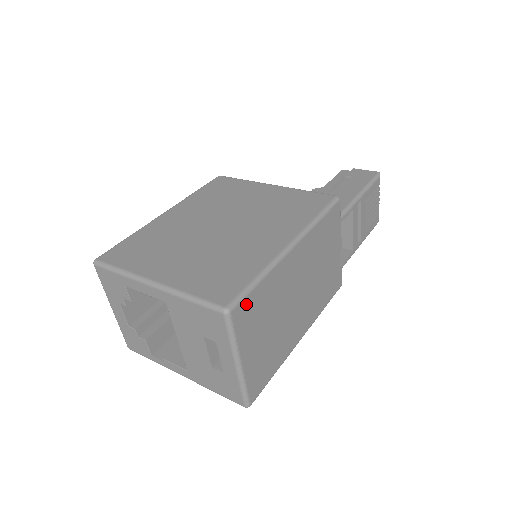
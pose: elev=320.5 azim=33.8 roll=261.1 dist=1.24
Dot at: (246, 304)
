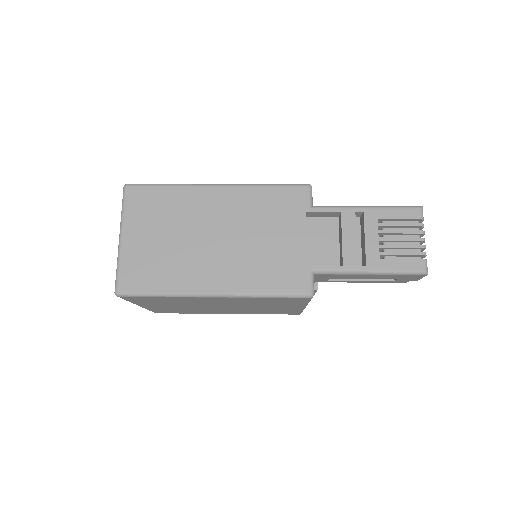
Dot at: (144, 192)
